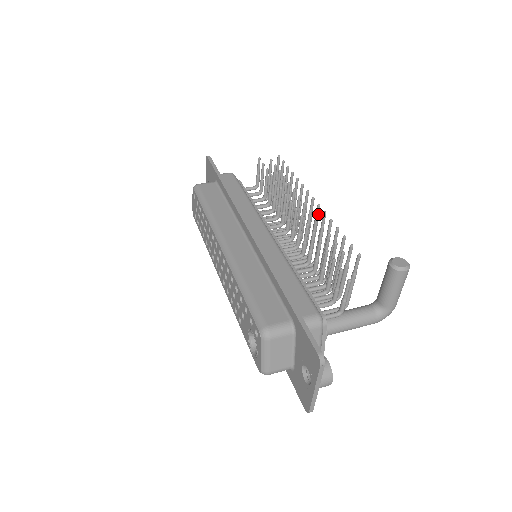
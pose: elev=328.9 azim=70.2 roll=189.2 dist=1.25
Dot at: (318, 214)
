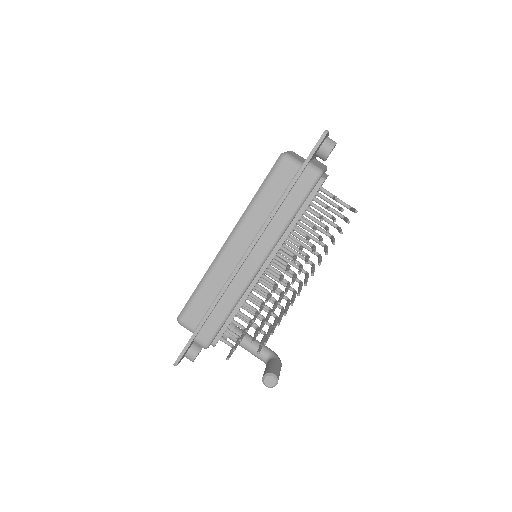
Dot at: occluded
